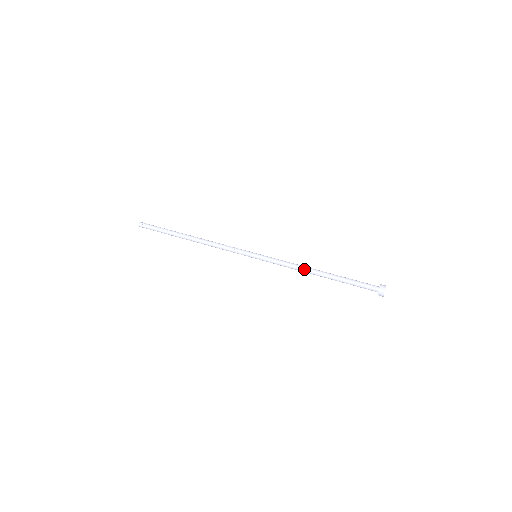
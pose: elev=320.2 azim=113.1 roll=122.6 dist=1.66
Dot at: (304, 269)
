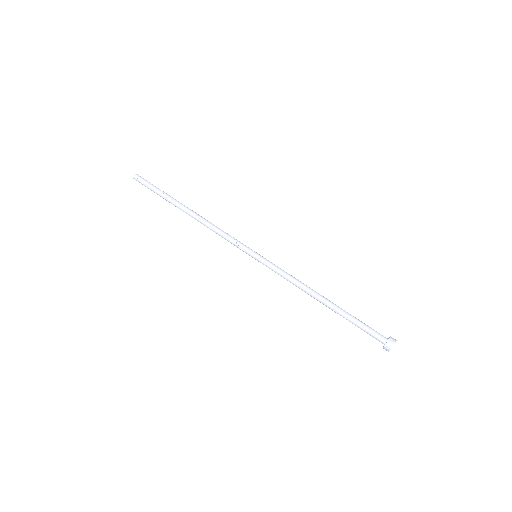
Dot at: (307, 289)
